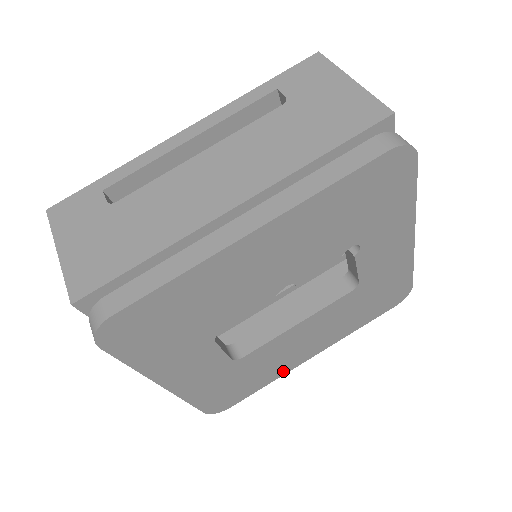
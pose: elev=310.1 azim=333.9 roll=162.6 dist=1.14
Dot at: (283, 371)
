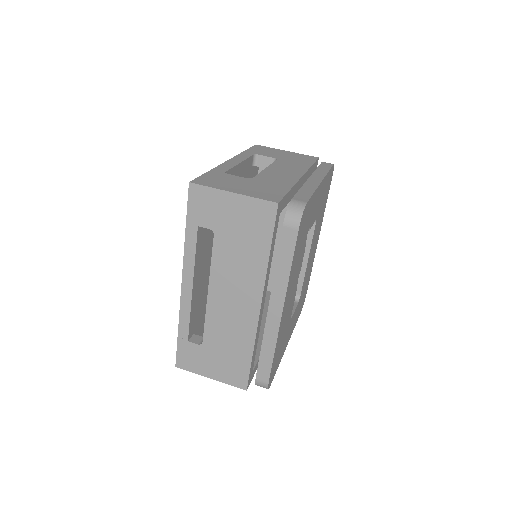
Dot at: (313, 261)
